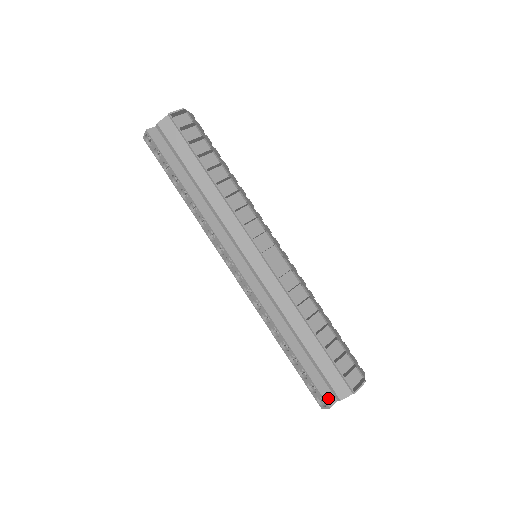
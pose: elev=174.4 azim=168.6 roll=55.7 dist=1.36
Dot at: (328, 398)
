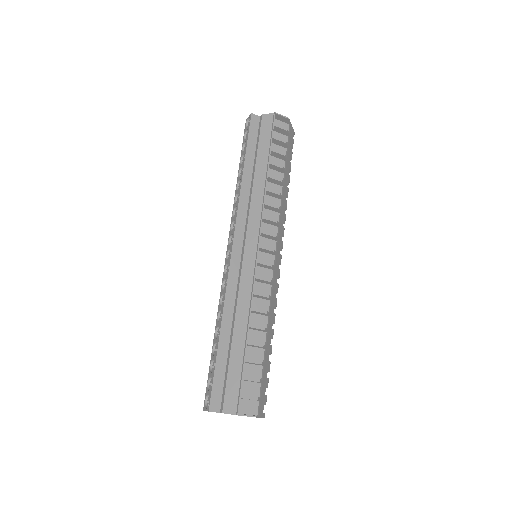
Dot at: (214, 402)
